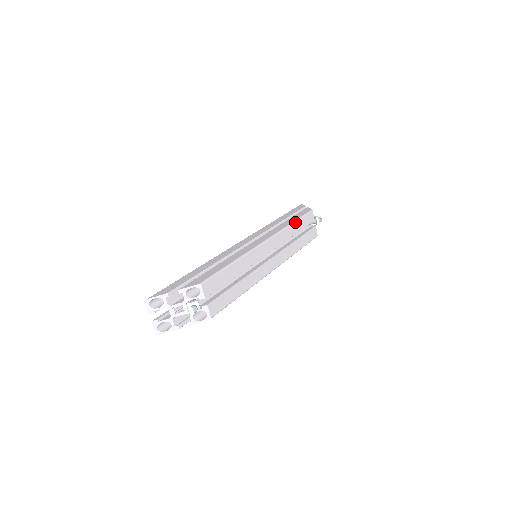
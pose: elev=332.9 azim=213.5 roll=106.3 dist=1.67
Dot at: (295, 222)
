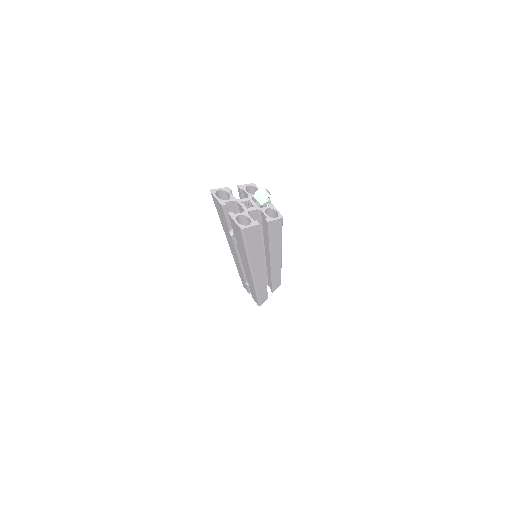
Dot at: occluded
